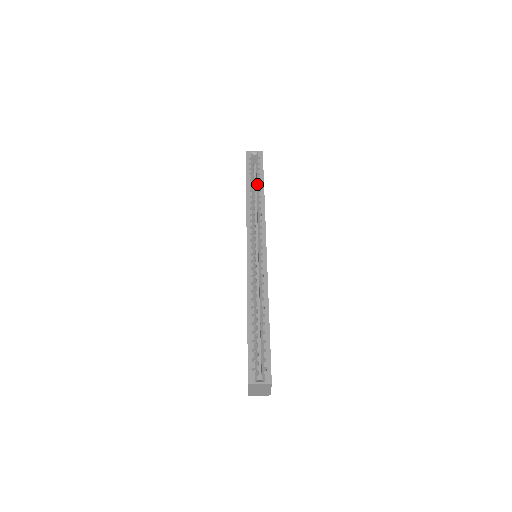
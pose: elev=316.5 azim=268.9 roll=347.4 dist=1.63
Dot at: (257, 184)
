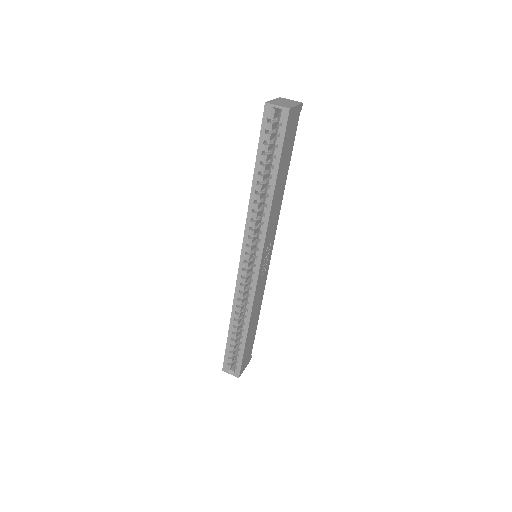
Dot at: (269, 172)
